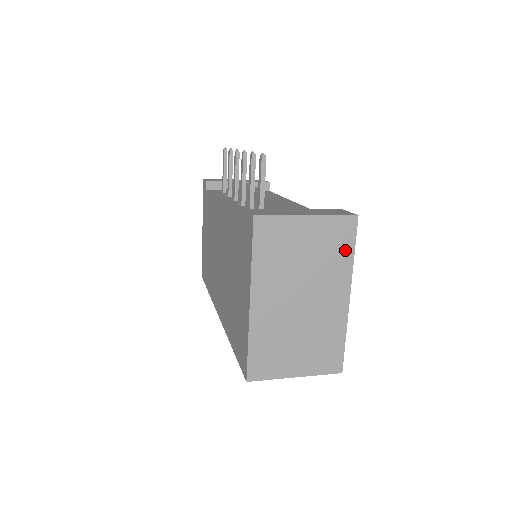
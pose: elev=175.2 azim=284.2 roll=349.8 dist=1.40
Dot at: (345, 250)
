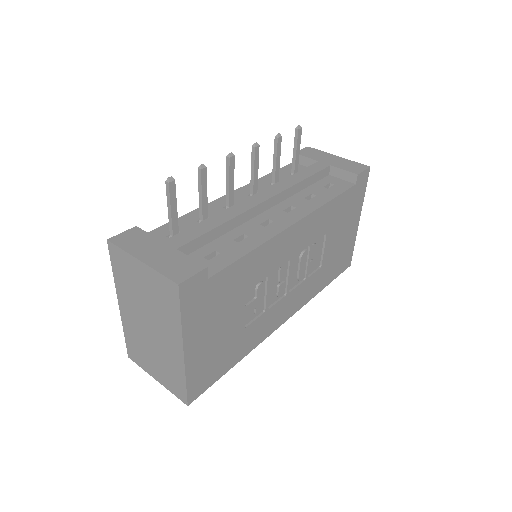
Dot at: (173, 309)
